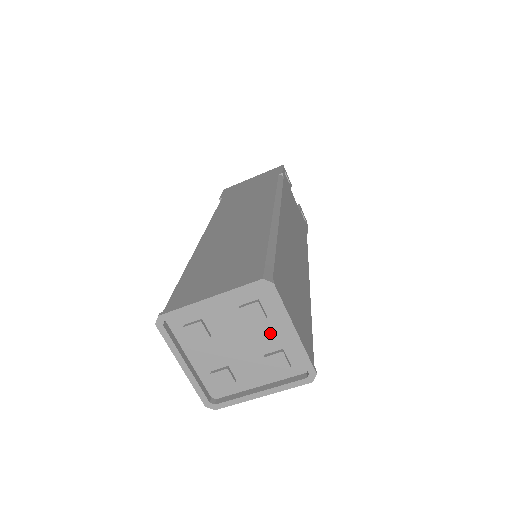
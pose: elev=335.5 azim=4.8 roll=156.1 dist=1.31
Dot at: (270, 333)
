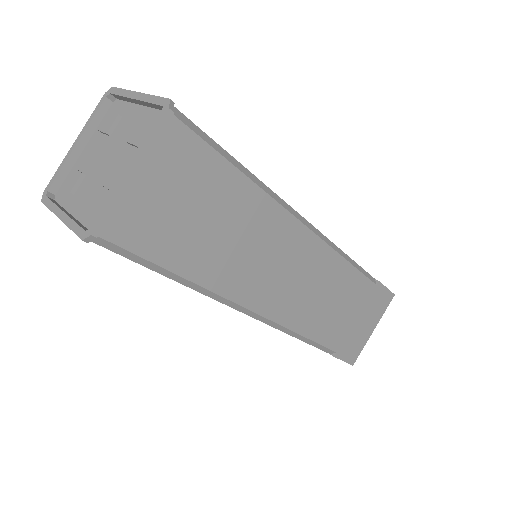
Dot at: (128, 125)
